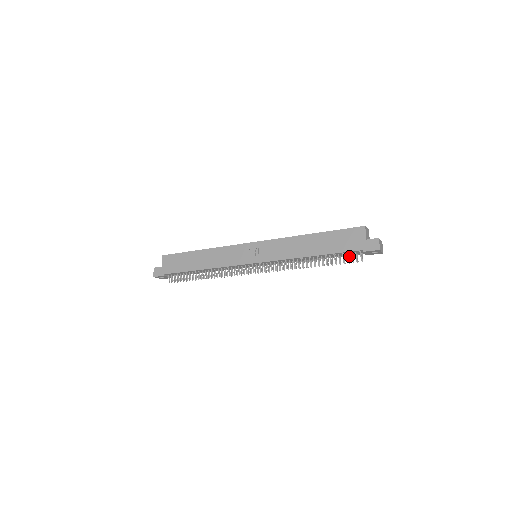
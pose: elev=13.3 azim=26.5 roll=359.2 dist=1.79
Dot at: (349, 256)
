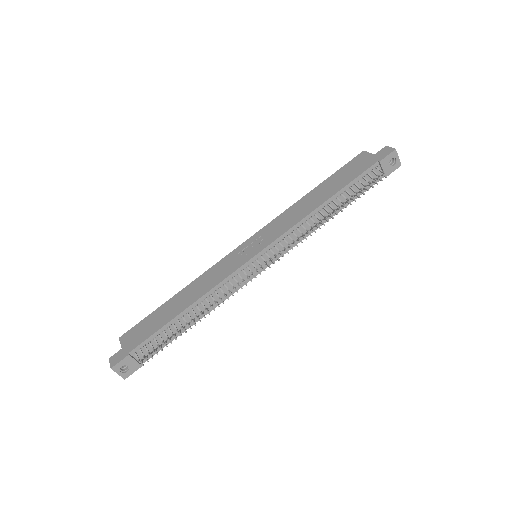
Dot at: (368, 184)
